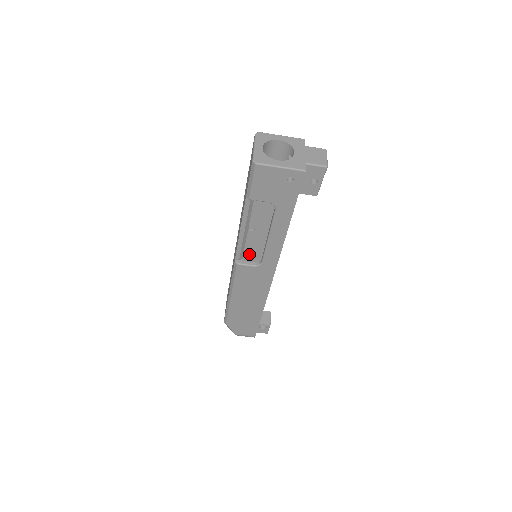
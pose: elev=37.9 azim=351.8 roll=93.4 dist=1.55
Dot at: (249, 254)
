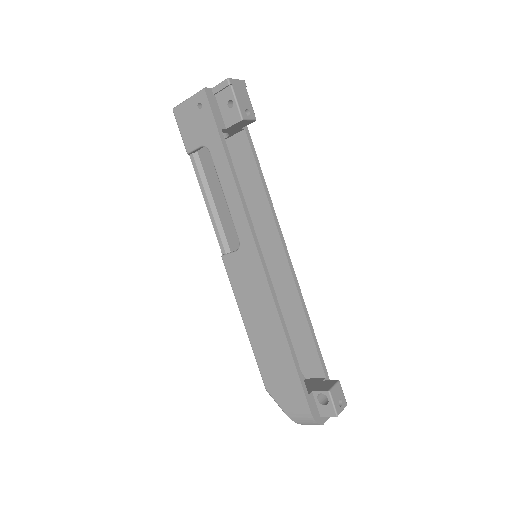
Dot at: occluded
